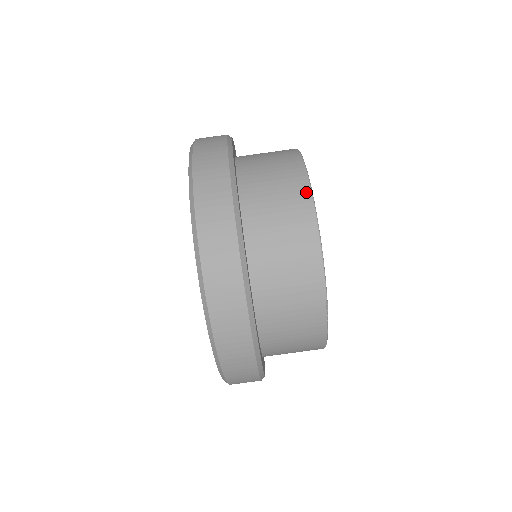
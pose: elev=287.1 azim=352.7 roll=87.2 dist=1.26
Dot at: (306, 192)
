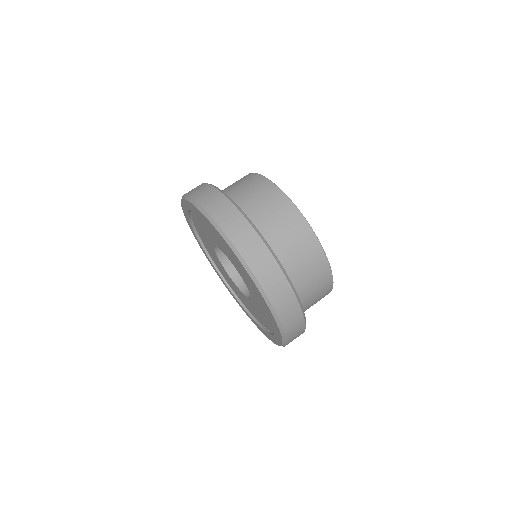
Dot at: (278, 191)
